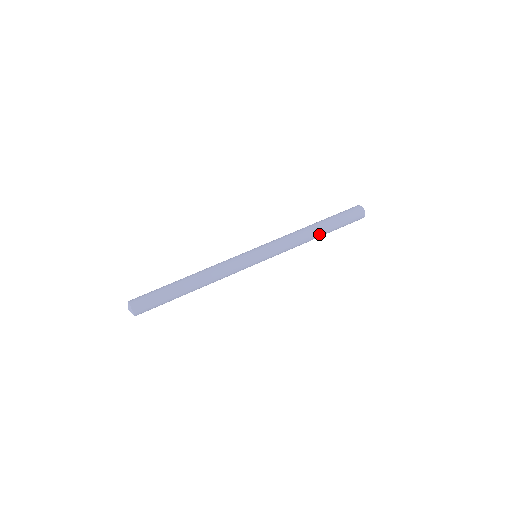
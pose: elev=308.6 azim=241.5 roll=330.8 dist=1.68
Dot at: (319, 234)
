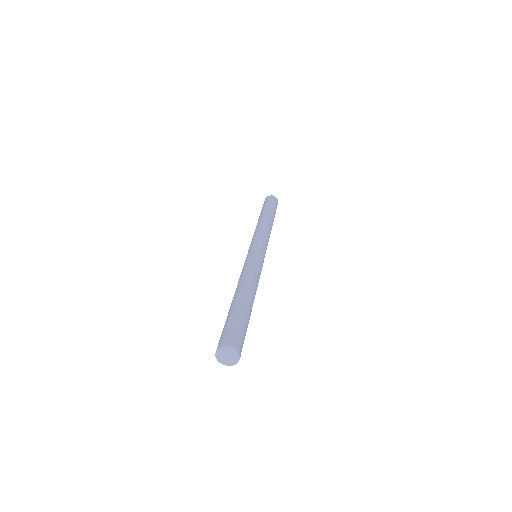
Dot at: (270, 218)
